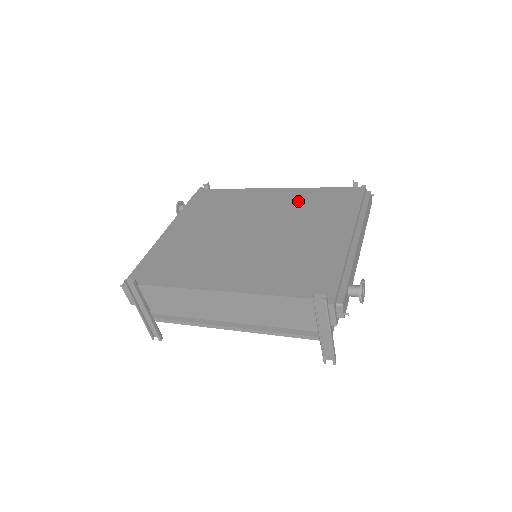
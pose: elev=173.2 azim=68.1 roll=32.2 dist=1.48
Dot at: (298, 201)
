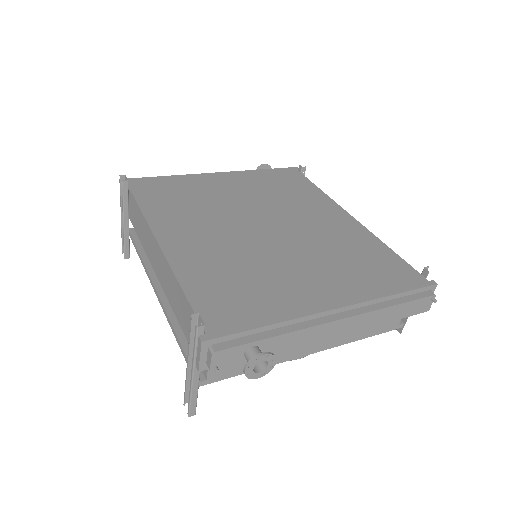
Dot at: (348, 240)
